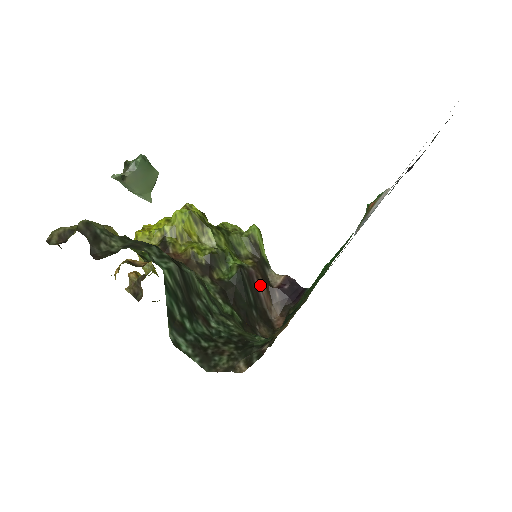
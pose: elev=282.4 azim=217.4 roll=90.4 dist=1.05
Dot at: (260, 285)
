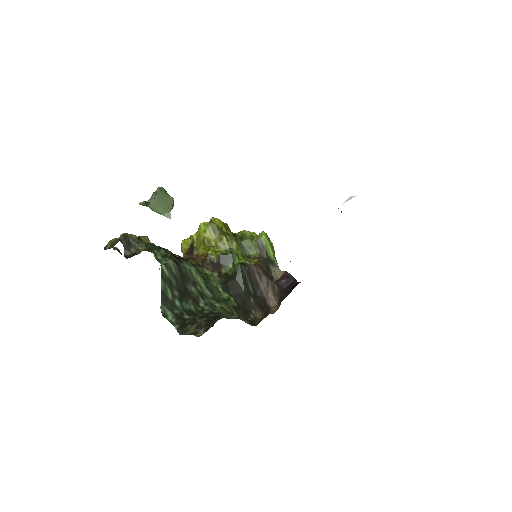
Dot at: (261, 279)
